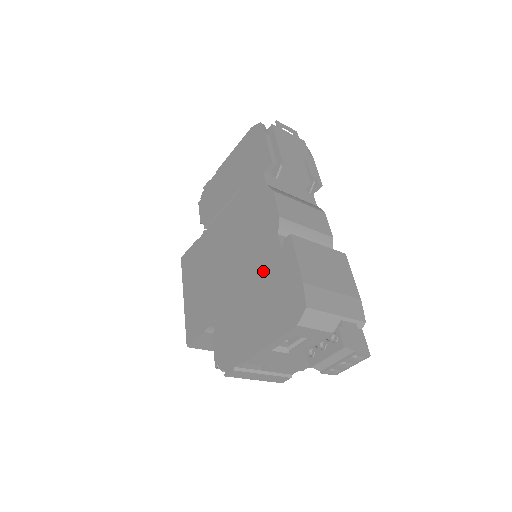
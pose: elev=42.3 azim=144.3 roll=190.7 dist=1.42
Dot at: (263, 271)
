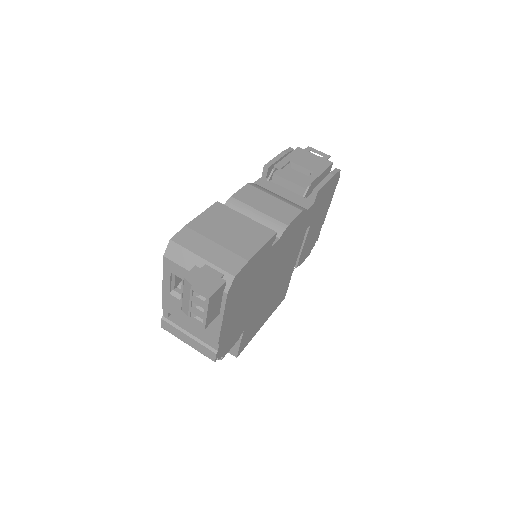
Dot at: occluded
